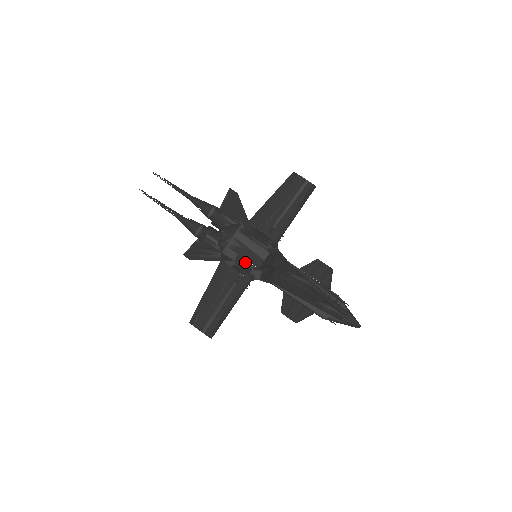
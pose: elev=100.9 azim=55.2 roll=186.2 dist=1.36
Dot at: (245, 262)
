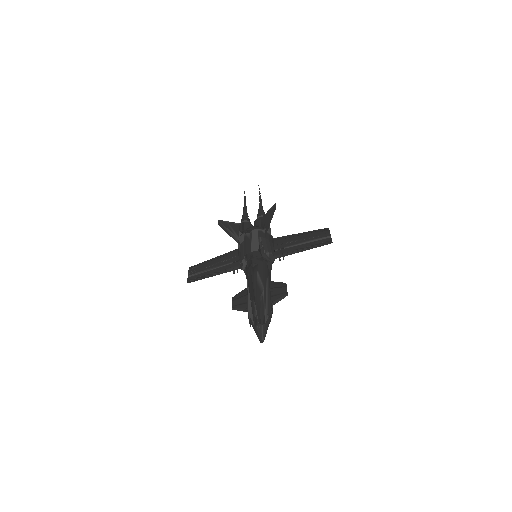
Dot at: occluded
